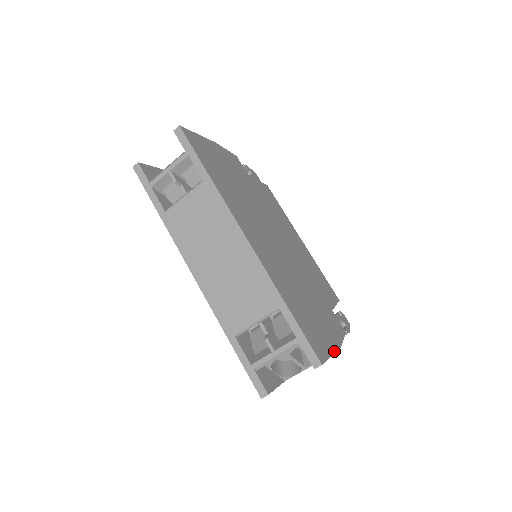
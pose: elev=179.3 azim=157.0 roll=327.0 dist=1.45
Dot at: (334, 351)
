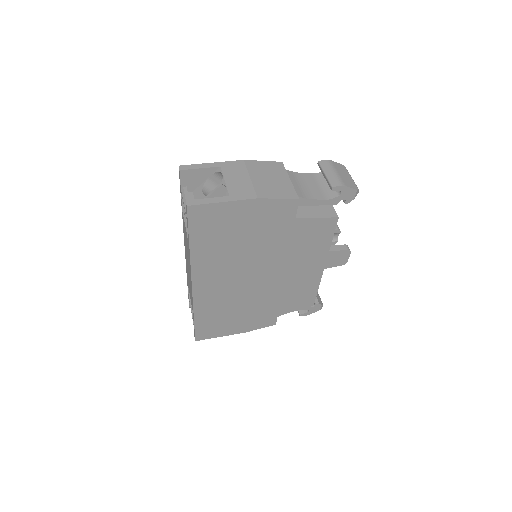
Dot at: (228, 335)
